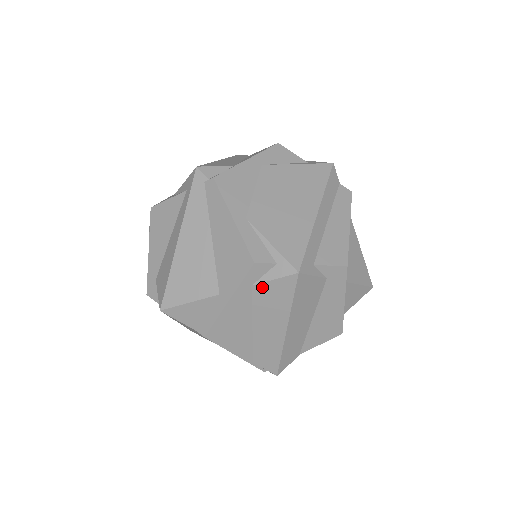
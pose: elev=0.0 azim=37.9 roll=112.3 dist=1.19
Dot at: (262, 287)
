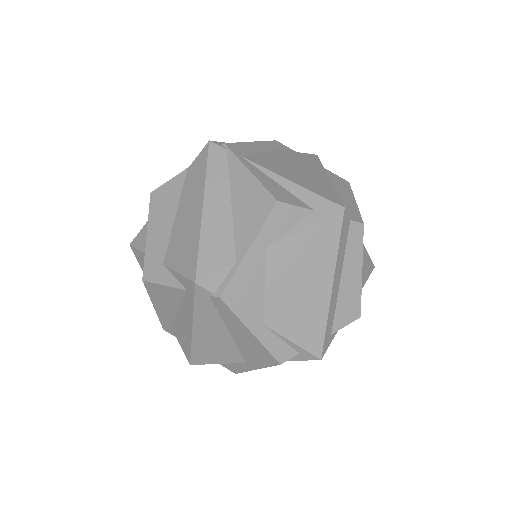
Dot at: occluded
